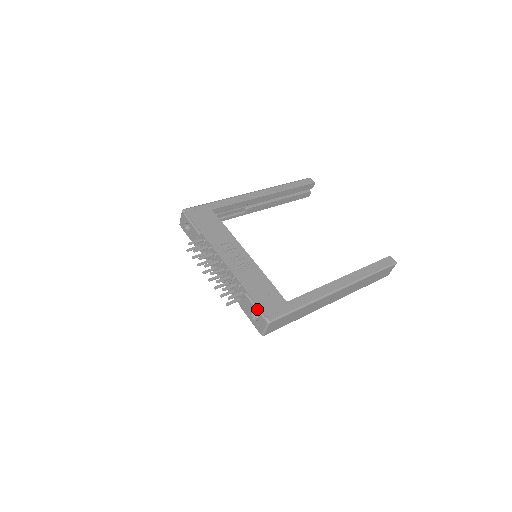
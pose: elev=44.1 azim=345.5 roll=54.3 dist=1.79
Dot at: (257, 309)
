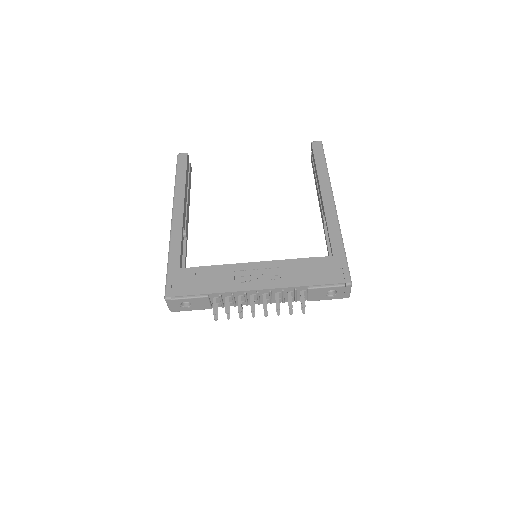
Dot at: (331, 287)
